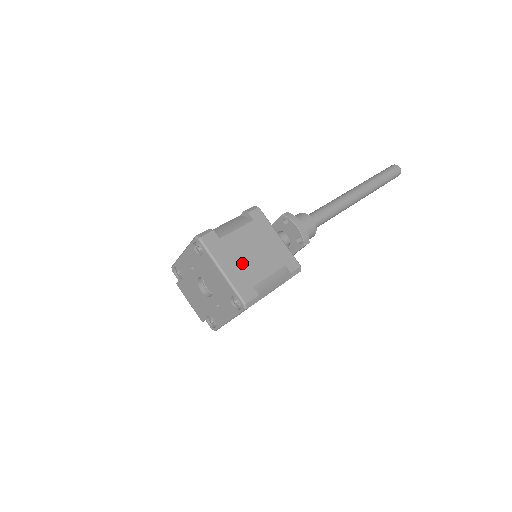
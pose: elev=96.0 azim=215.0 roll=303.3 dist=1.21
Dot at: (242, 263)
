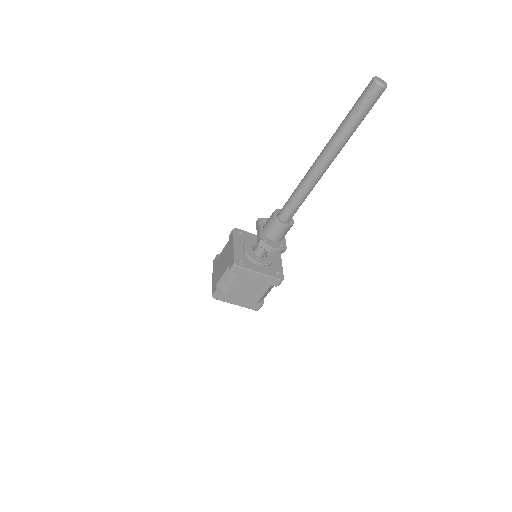
Dot at: (244, 297)
